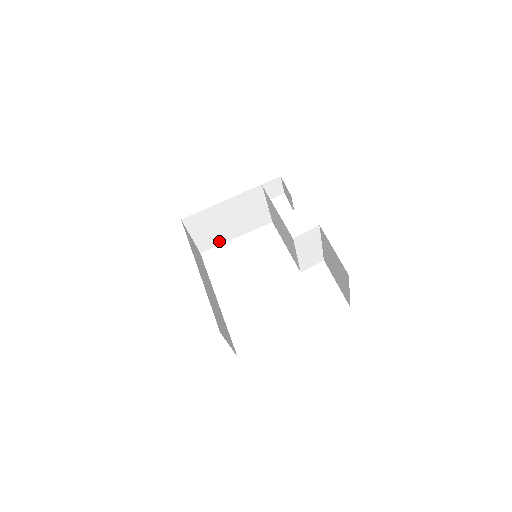
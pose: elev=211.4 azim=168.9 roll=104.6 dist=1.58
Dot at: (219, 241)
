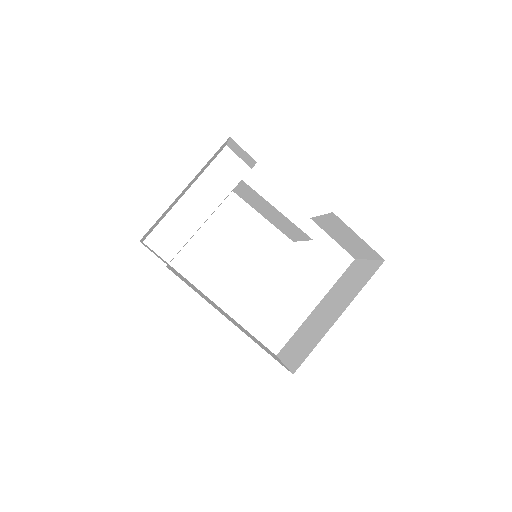
Dot at: occluded
